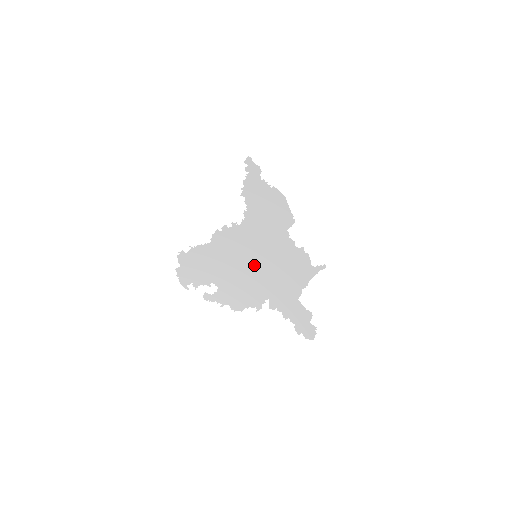
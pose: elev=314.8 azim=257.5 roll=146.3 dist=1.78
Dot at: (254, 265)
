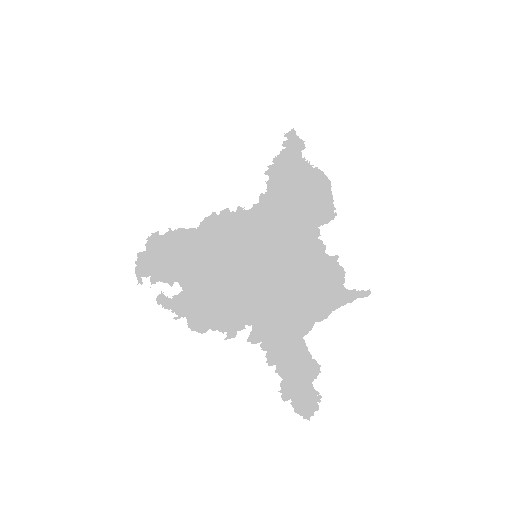
Dot at: (248, 268)
